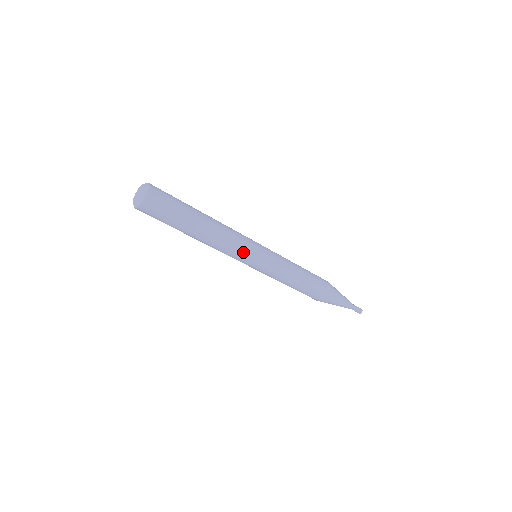
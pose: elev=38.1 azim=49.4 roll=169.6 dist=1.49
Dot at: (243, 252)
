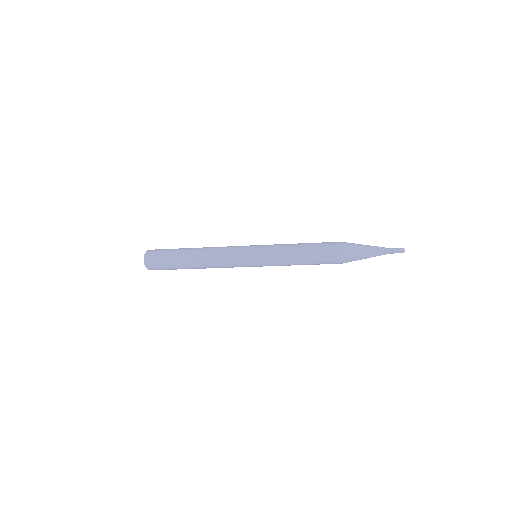
Dot at: (235, 258)
